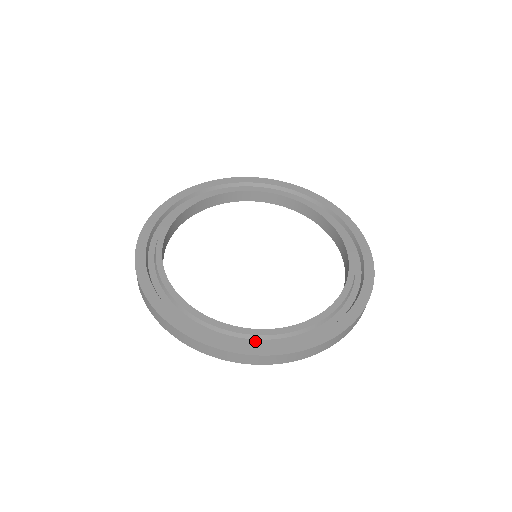
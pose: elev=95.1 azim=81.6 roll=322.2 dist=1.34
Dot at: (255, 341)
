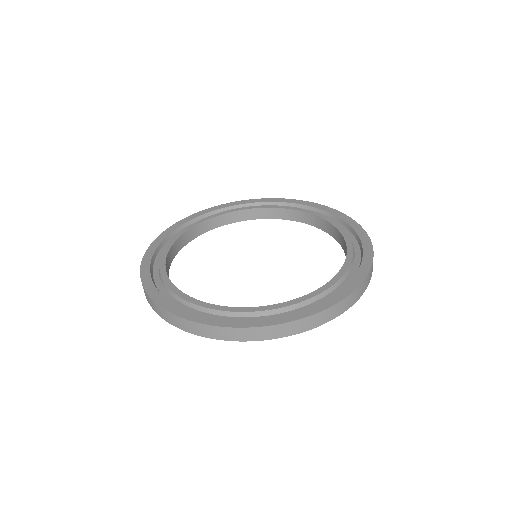
Dot at: (270, 316)
